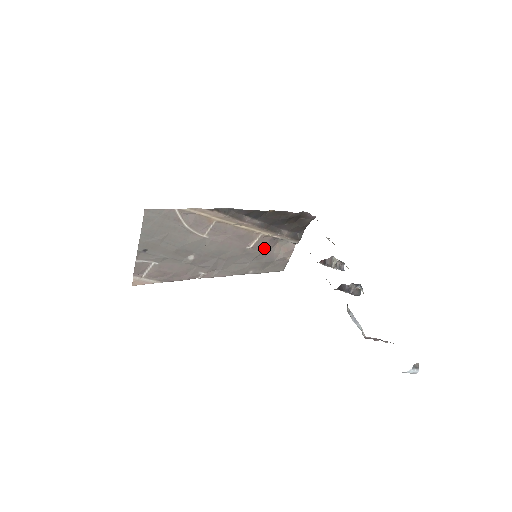
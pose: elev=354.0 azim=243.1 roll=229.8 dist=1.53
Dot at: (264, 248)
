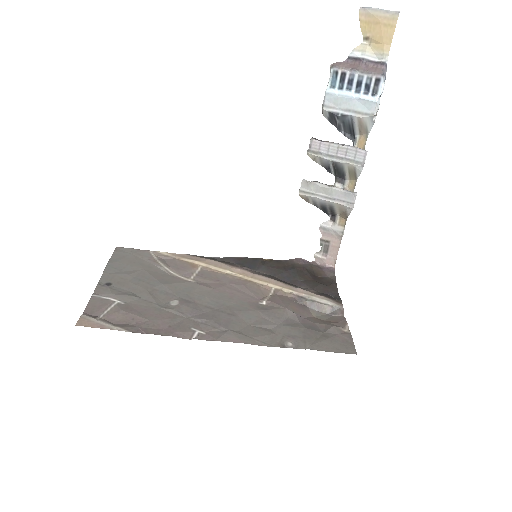
Dot at: (289, 307)
